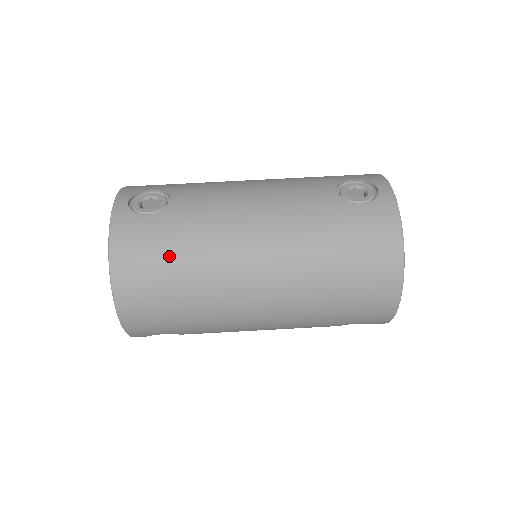
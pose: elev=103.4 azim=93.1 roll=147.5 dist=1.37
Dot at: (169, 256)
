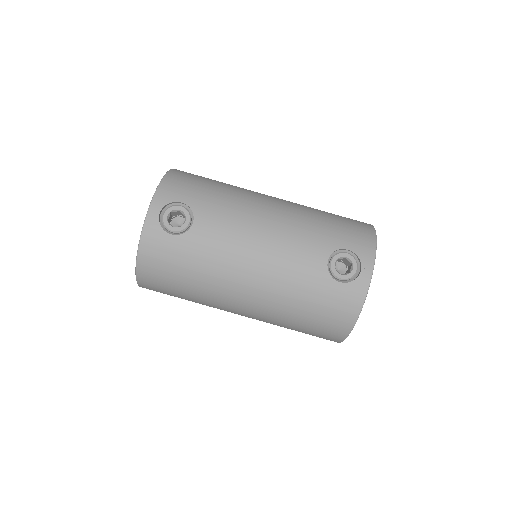
Dot at: (181, 272)
